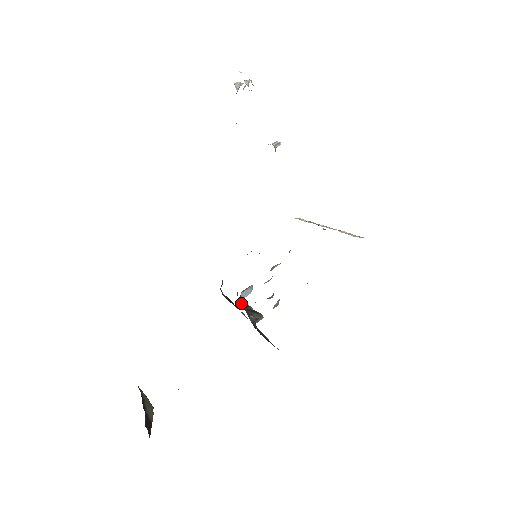
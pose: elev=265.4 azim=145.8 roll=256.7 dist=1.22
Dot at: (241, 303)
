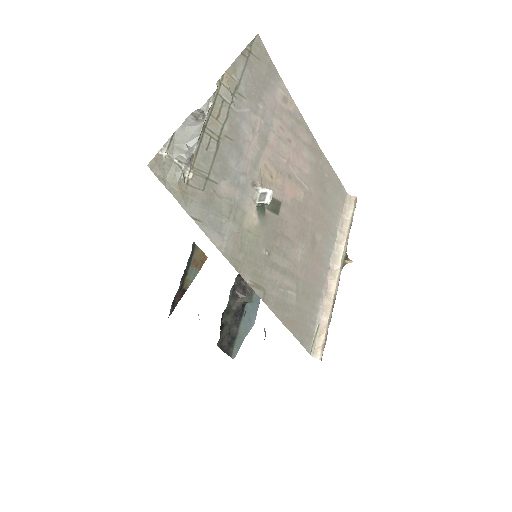
Dot at: occluded
